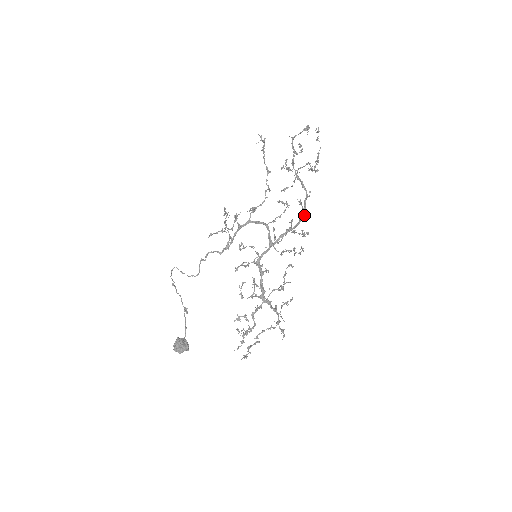
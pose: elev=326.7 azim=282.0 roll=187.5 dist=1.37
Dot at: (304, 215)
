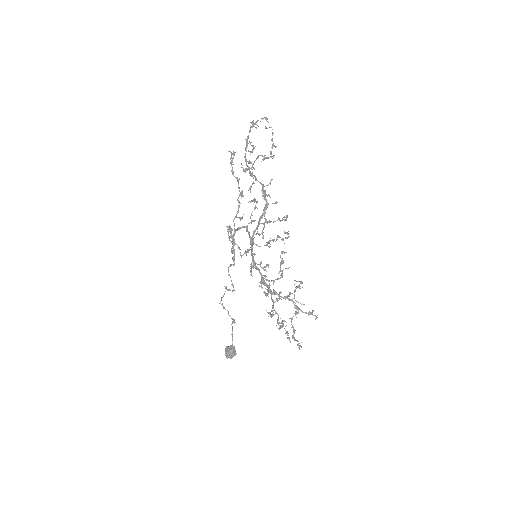
Dot at: (267, 204)
